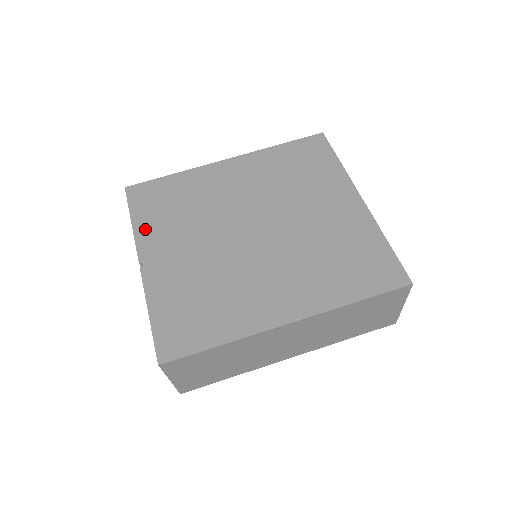
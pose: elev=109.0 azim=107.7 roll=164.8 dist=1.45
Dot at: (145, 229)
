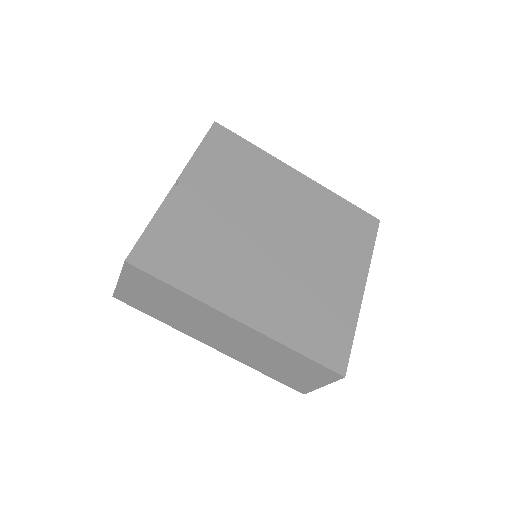
Dot at: (202, 162)
